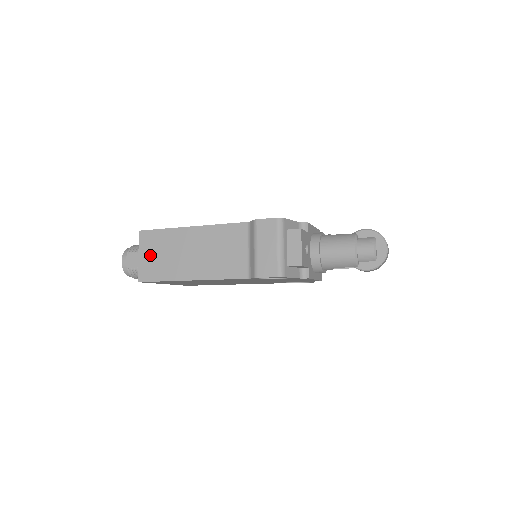
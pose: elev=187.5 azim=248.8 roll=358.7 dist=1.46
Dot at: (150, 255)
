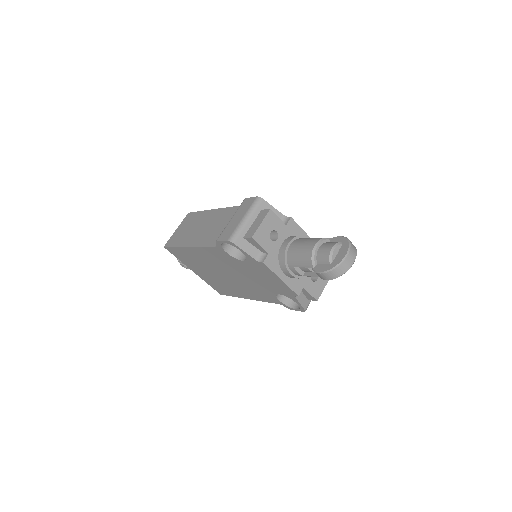
Dot at: (182, 229)
